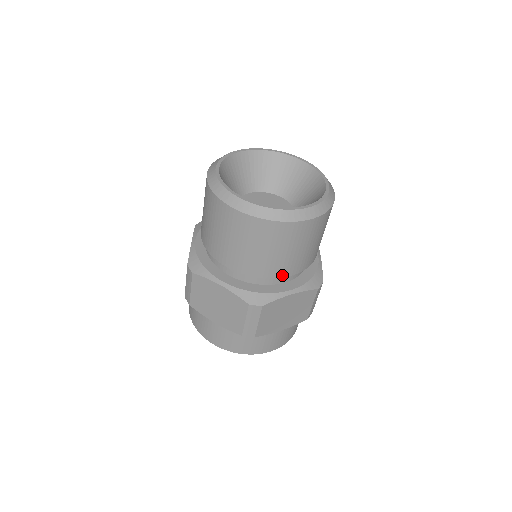
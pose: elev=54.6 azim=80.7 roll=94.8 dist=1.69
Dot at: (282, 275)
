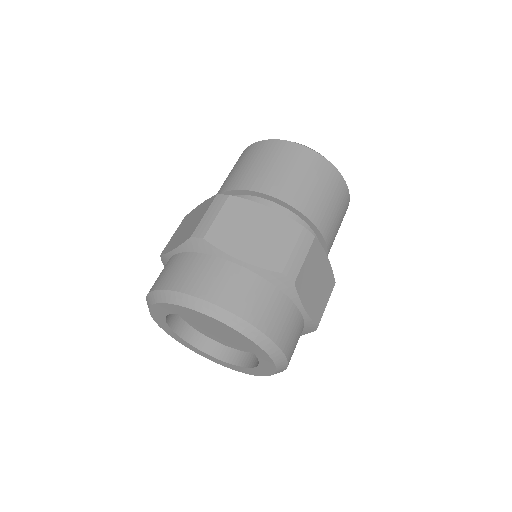
Dot at: (322, 231)
